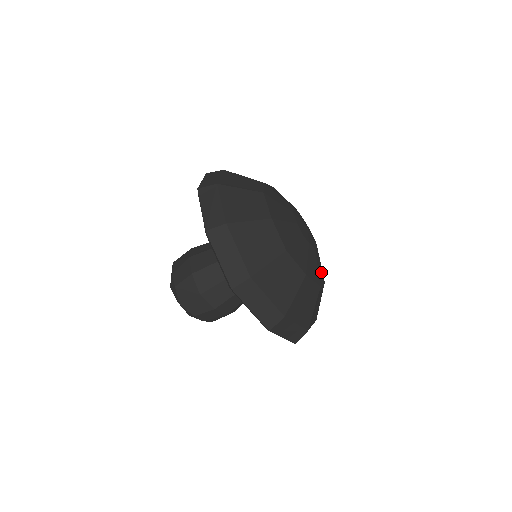
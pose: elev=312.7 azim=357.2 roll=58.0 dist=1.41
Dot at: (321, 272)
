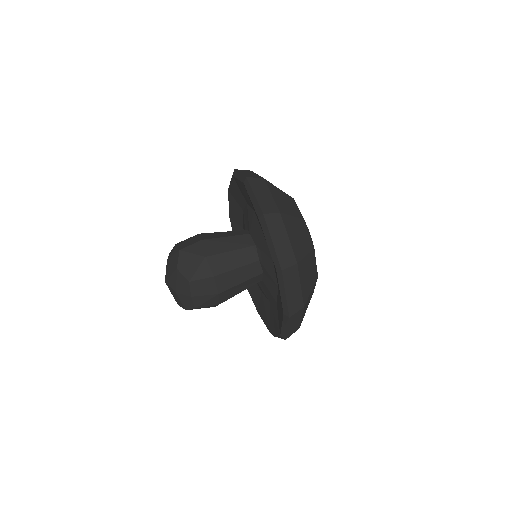
Dot at: occluded
